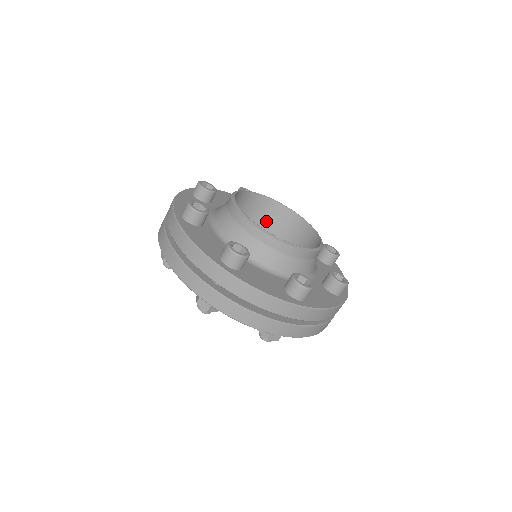
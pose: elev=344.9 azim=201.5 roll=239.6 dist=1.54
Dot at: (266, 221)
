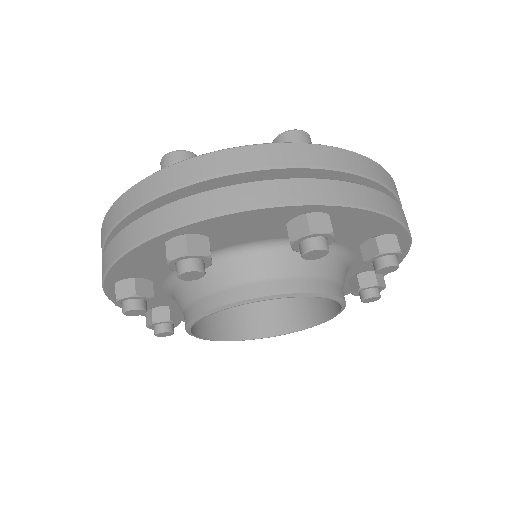
Dot at: occluded
